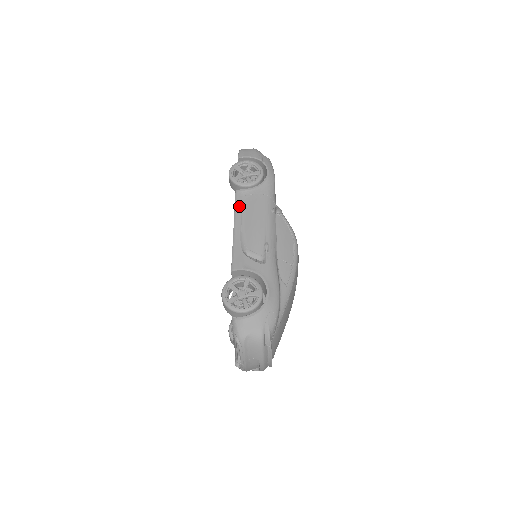
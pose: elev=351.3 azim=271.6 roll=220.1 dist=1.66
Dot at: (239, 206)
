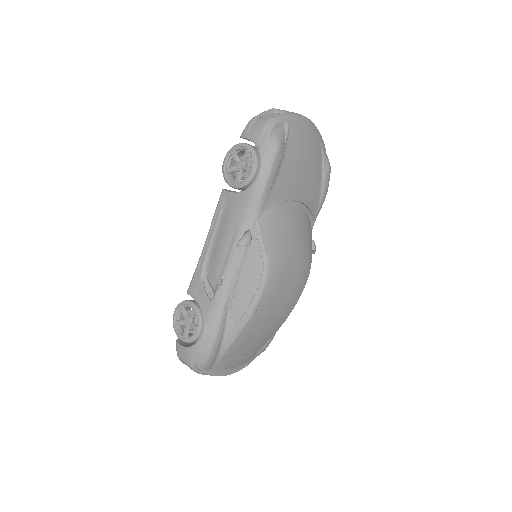
Dot at: (217, 214)
